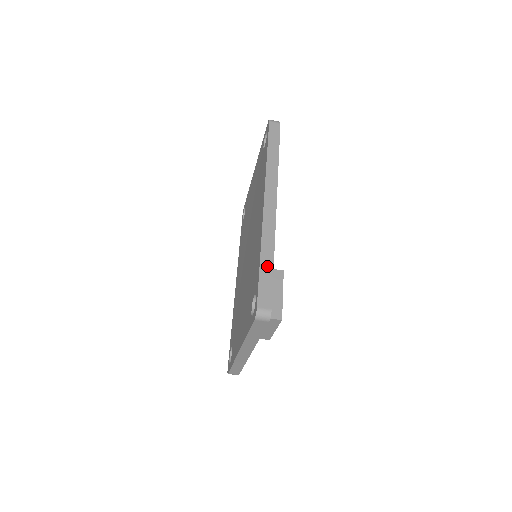
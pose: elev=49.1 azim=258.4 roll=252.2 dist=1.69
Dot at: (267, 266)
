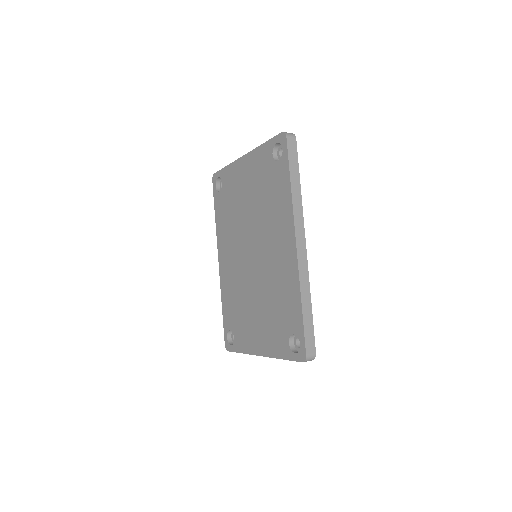
Dot at: (308, 313)
